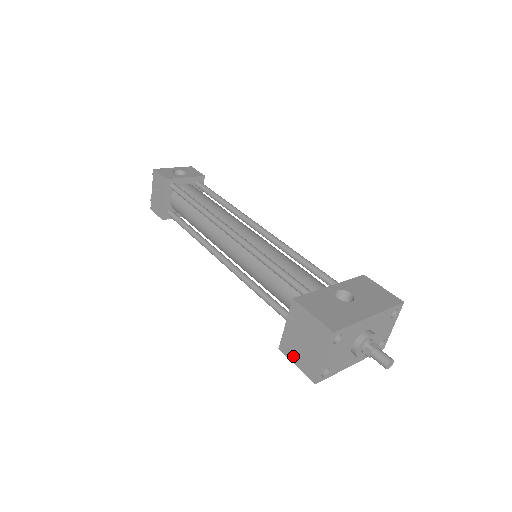
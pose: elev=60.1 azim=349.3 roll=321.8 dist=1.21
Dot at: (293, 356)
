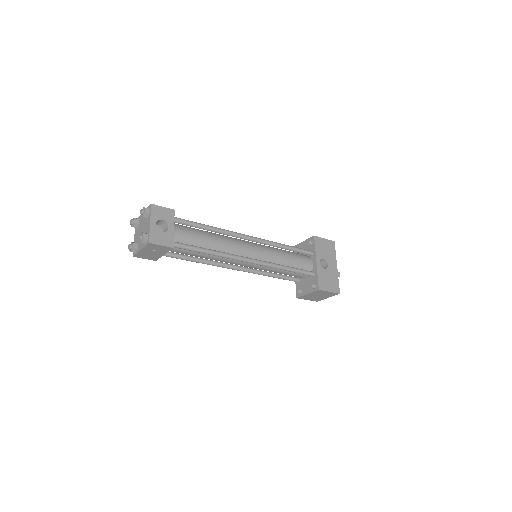
Dot at: (307, 299)
